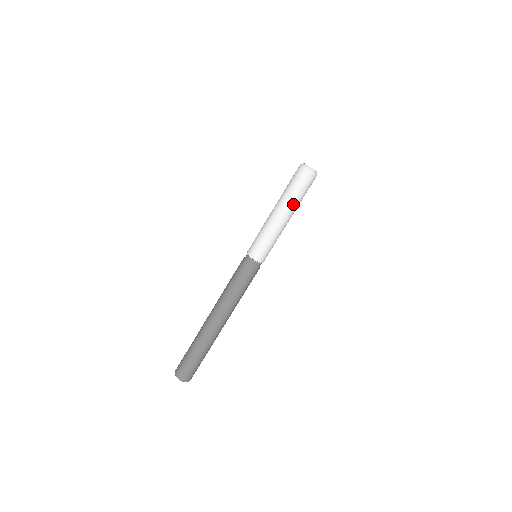
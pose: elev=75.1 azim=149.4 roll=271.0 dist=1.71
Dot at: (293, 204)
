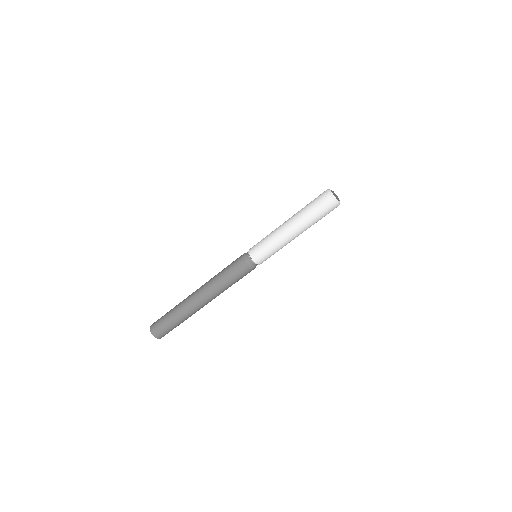
Dot at: (306, 224)
